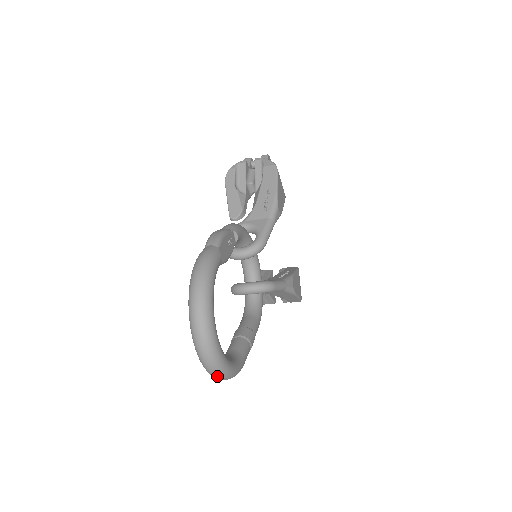
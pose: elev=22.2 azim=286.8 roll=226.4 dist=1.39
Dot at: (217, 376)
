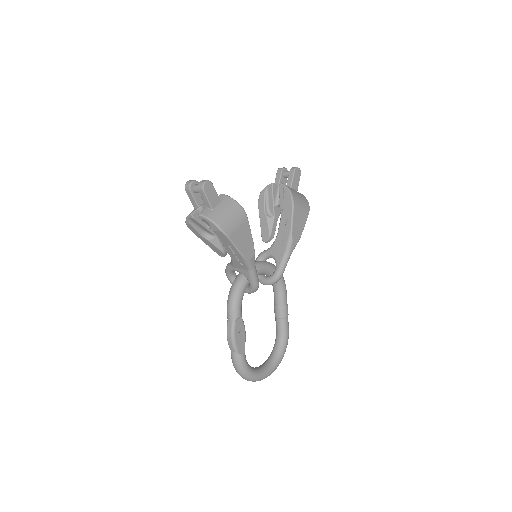
Dot at: occluded
